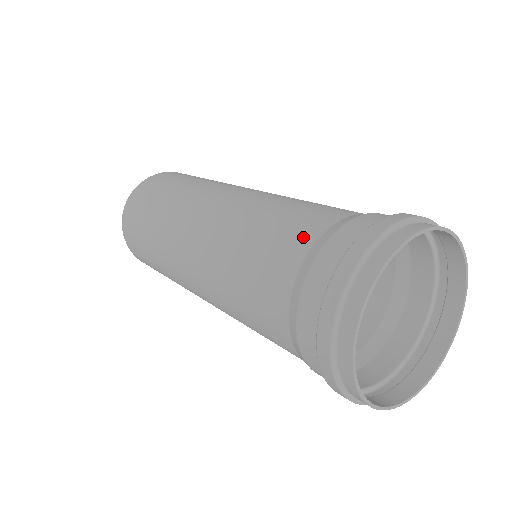
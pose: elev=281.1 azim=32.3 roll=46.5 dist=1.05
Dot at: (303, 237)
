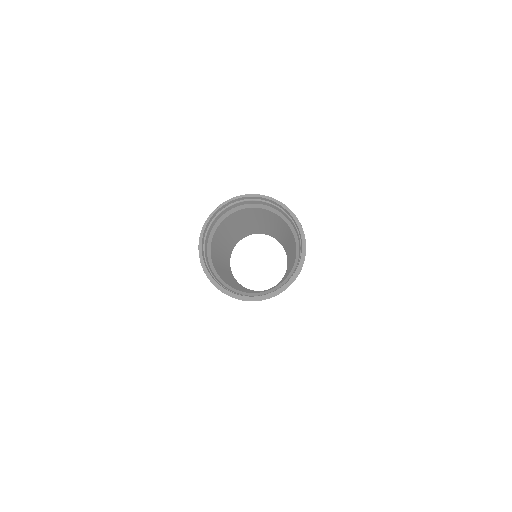
Dot at: occluded
